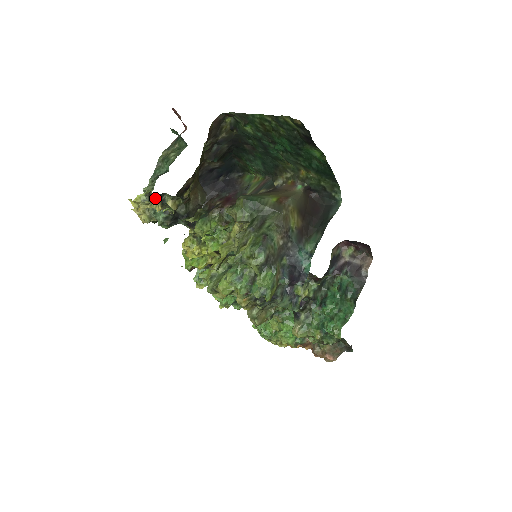
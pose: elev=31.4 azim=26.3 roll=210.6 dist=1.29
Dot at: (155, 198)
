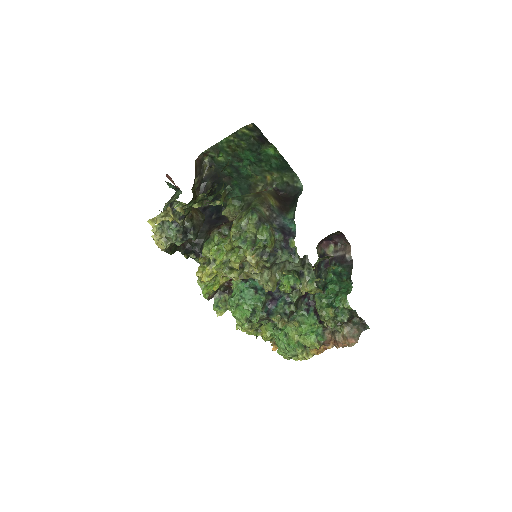
Dot at: (167, 207)
